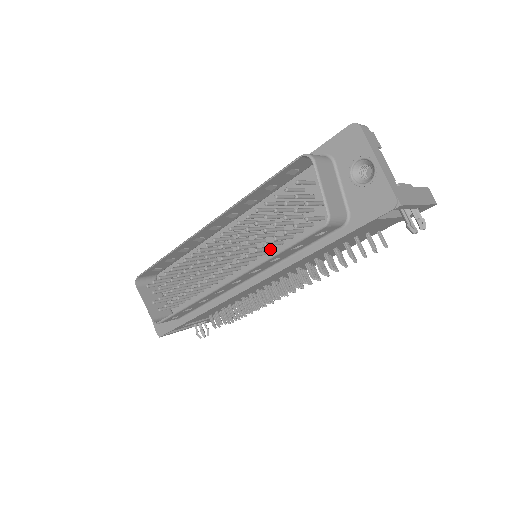
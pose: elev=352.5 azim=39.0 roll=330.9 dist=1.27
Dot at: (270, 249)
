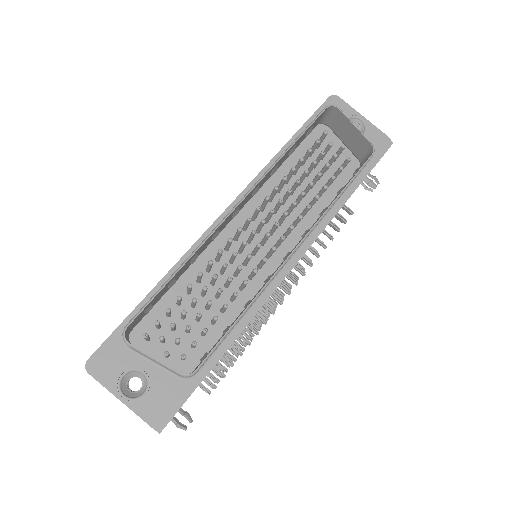
Dot at: (304, 215)
